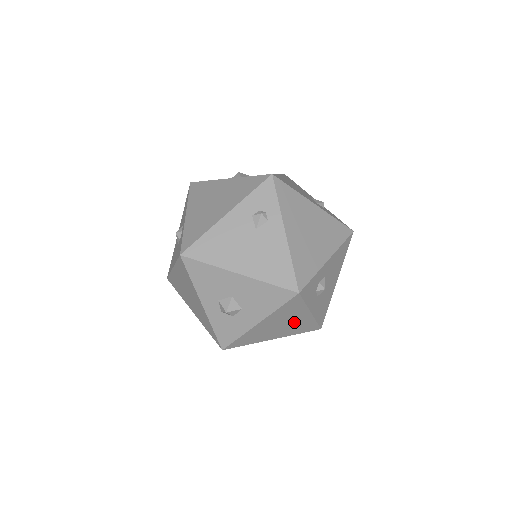
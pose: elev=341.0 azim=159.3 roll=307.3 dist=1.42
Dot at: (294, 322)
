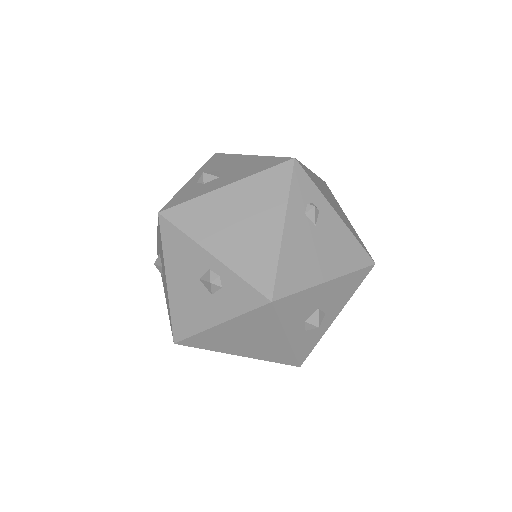
Dot at: occluded
